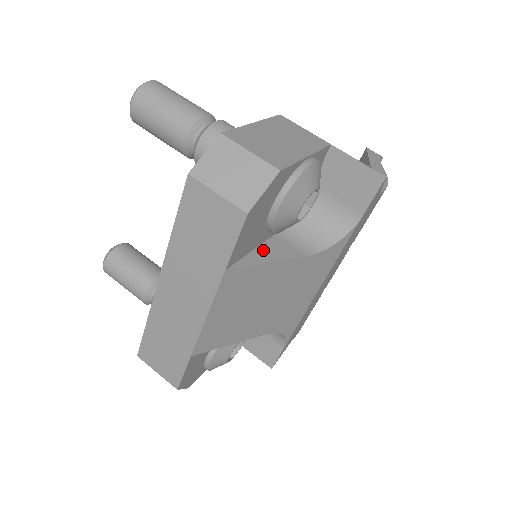
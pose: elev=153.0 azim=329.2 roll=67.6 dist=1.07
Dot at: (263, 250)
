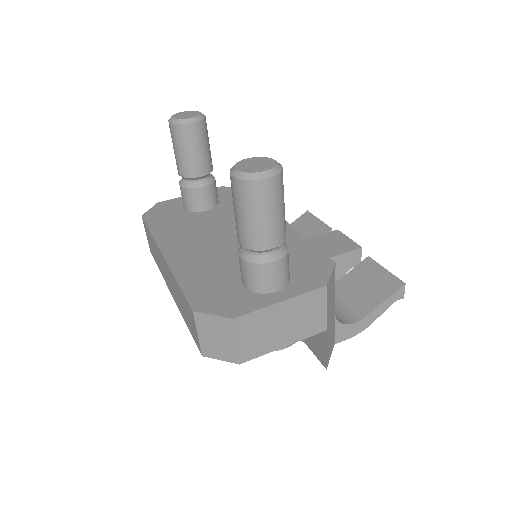
Dot at: occluded
